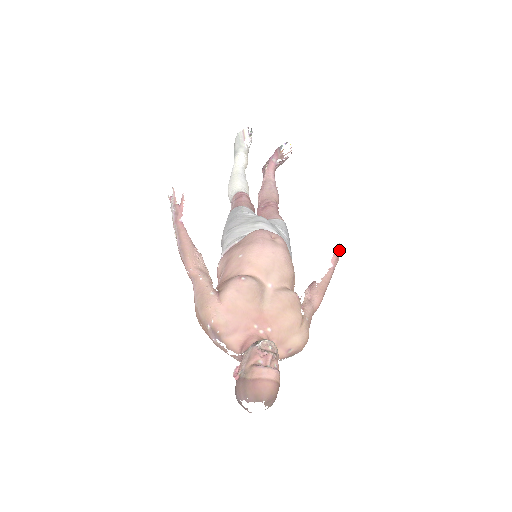
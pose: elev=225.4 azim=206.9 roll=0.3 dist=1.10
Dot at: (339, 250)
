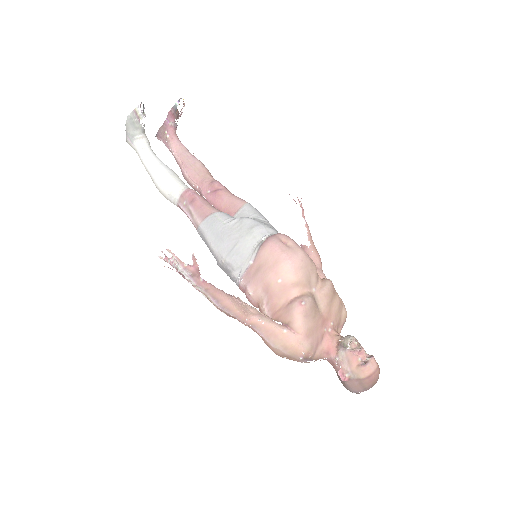
Dot at: (299, 201)
